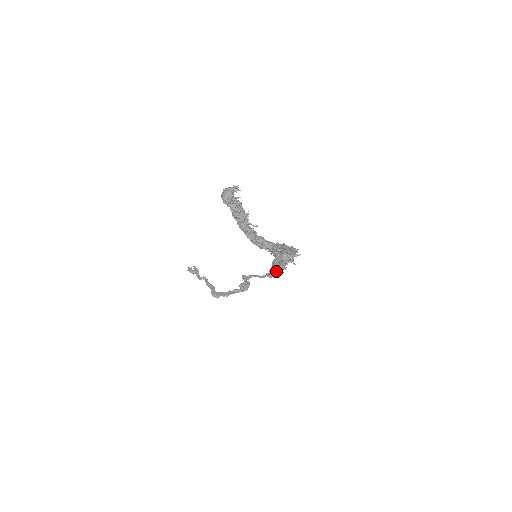
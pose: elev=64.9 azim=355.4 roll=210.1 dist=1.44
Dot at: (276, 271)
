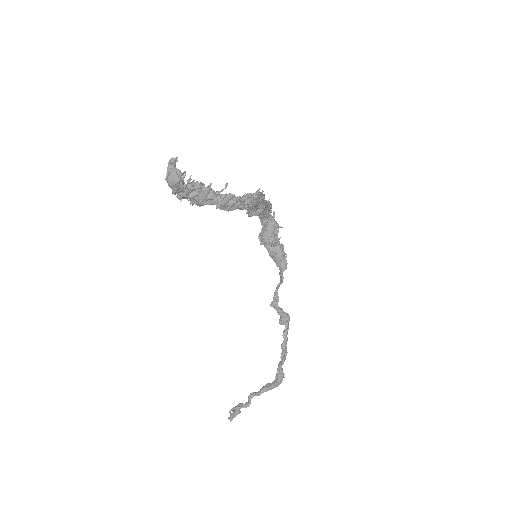
Dot at: (281, 254)
